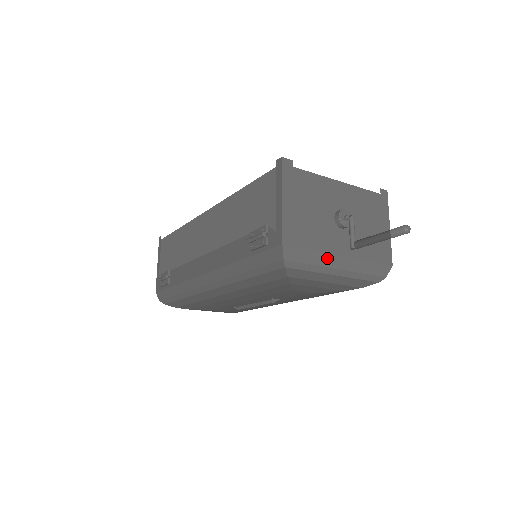
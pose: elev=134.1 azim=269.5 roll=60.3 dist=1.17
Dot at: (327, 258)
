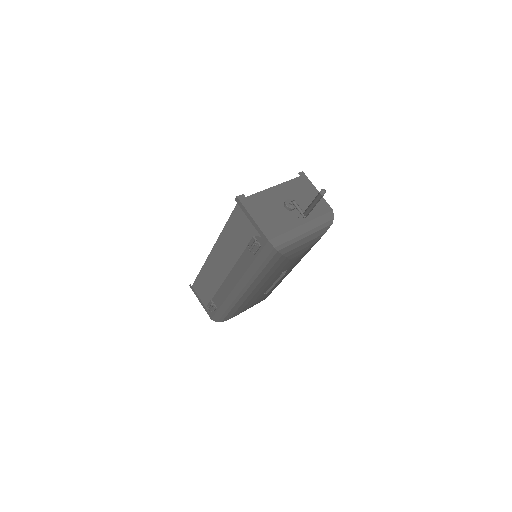
Dot at: (296, 231)
